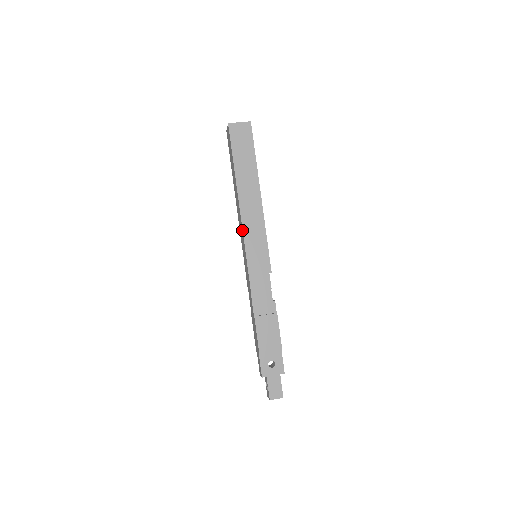
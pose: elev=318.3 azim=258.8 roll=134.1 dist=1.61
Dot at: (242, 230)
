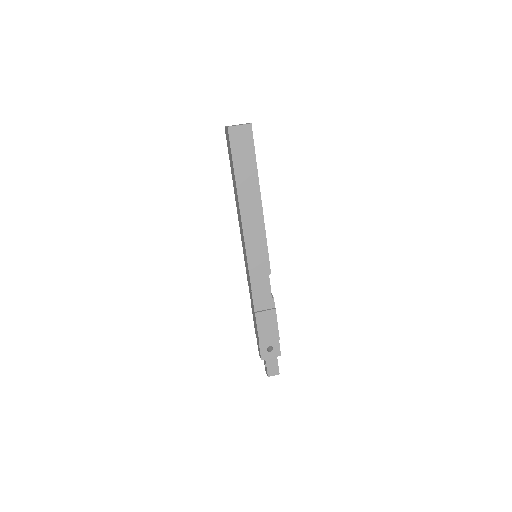
Dot at: (243, 236)
